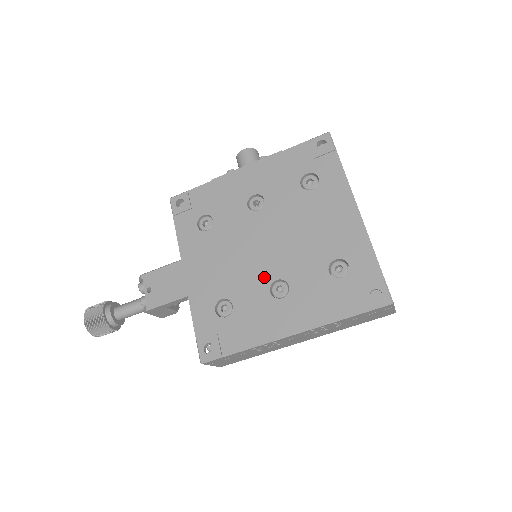
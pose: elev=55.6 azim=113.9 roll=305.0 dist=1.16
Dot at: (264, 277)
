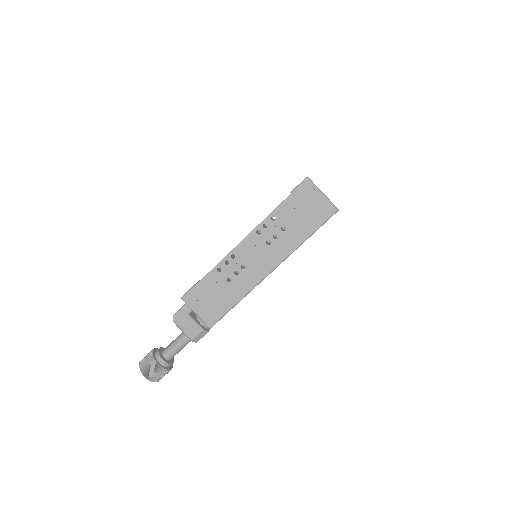
Dot at: occluded
